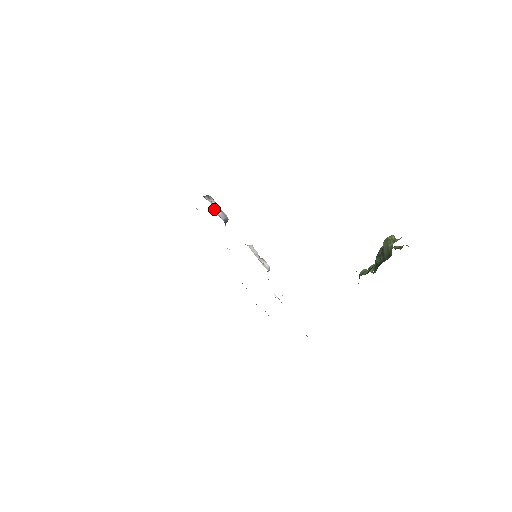
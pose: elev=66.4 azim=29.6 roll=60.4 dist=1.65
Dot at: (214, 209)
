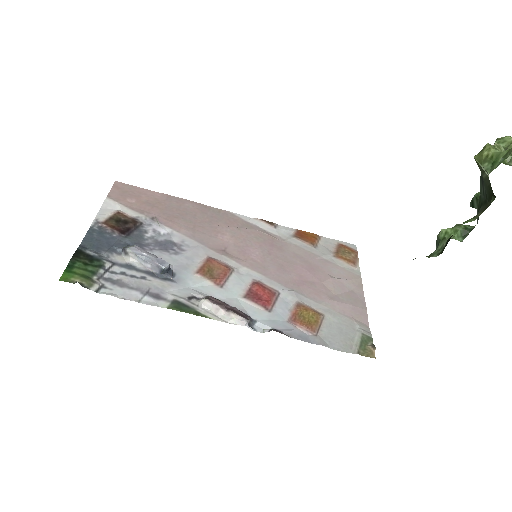
Dot at: (140, 264)
